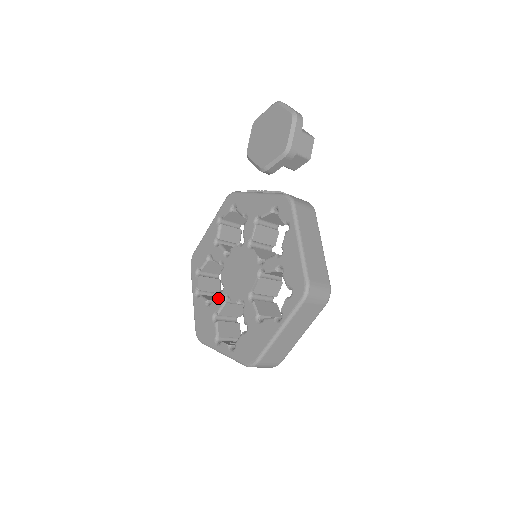
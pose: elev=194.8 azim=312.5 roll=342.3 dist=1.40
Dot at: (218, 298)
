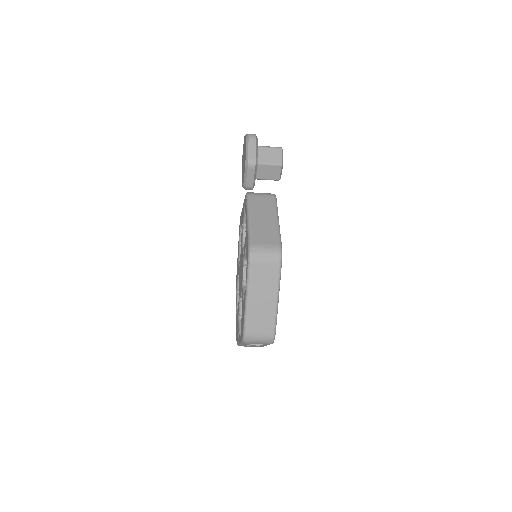
Dot at: occluded
